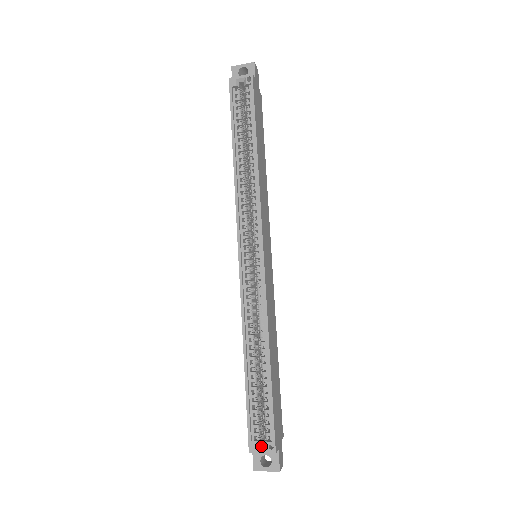
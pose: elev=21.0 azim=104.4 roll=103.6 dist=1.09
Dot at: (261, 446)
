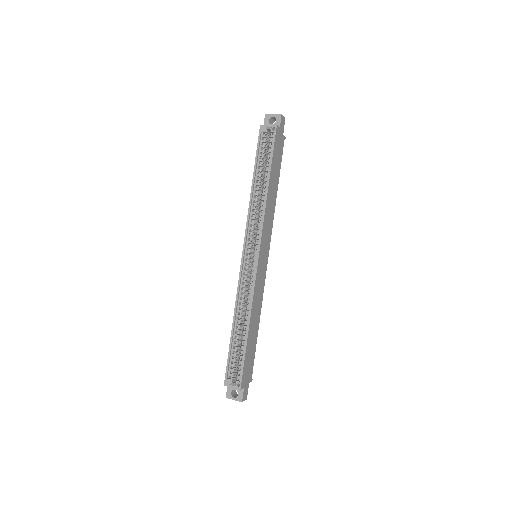
Dot at: (232, 383)
